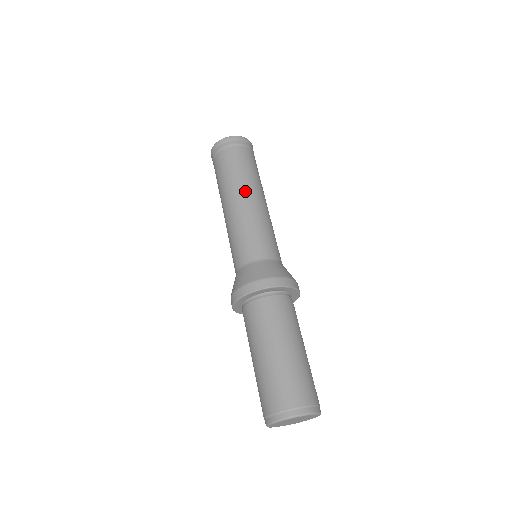
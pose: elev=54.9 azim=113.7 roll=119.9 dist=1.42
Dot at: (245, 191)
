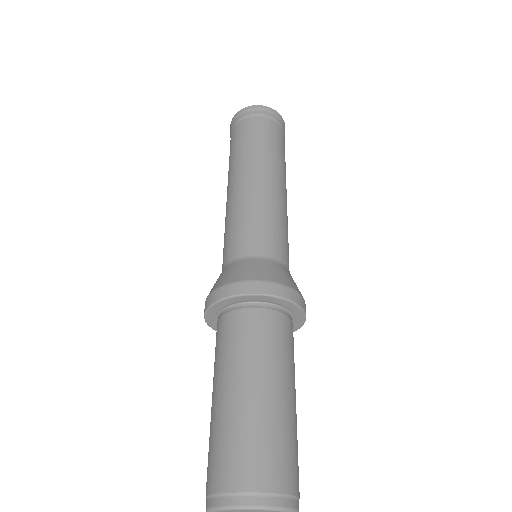
Dot at: (277, 174)
